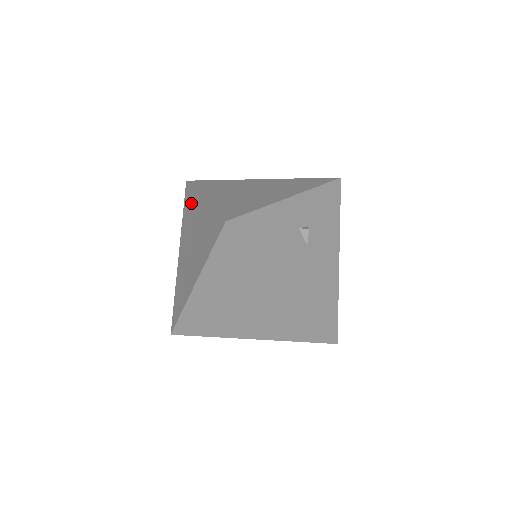
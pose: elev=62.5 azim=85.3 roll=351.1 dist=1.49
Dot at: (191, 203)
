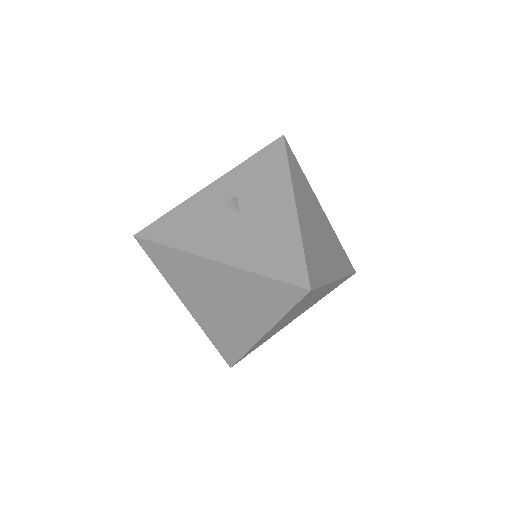
Dot at: occluded
